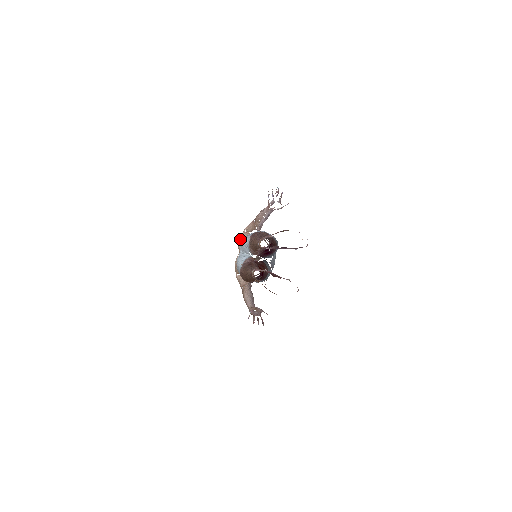
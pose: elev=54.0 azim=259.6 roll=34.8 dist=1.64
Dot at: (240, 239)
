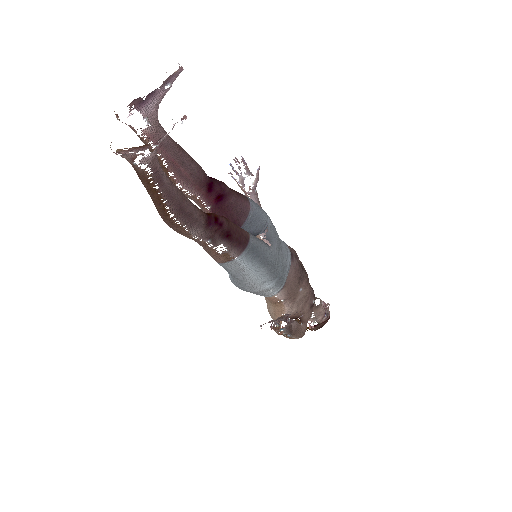
Dot at: occluded
